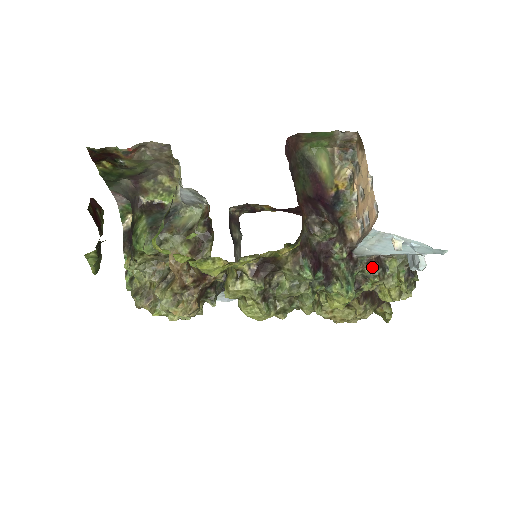
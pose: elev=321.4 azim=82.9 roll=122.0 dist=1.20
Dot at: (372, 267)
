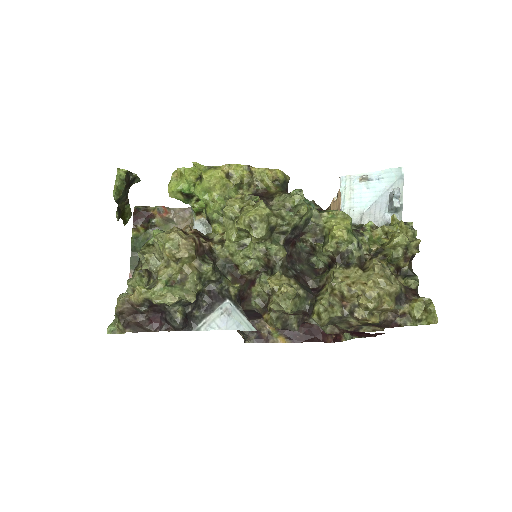
Dot at: occluded
